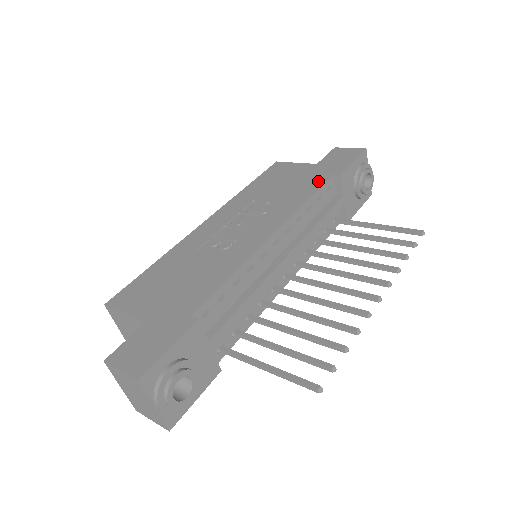
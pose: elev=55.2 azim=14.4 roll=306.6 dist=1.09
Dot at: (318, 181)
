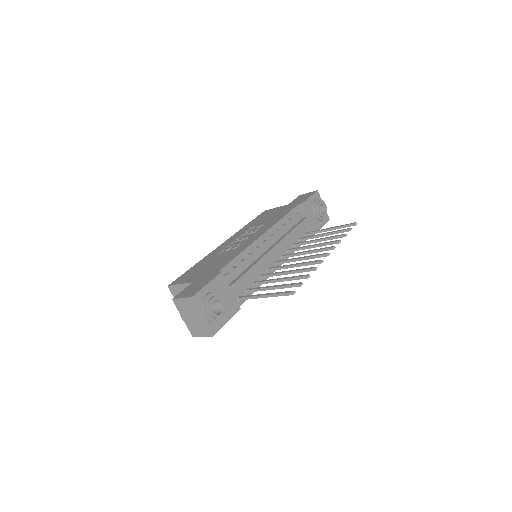
Dot at: (288, 210)
